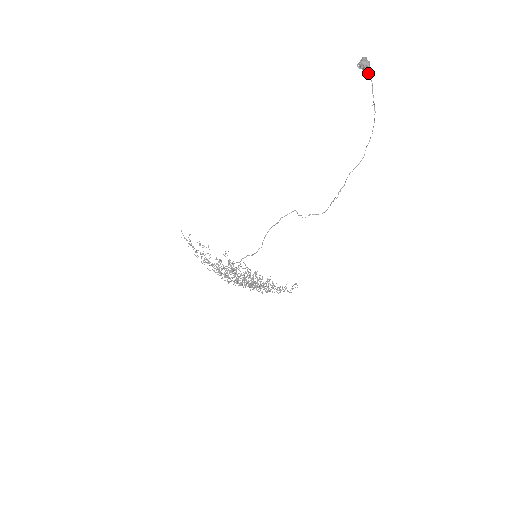
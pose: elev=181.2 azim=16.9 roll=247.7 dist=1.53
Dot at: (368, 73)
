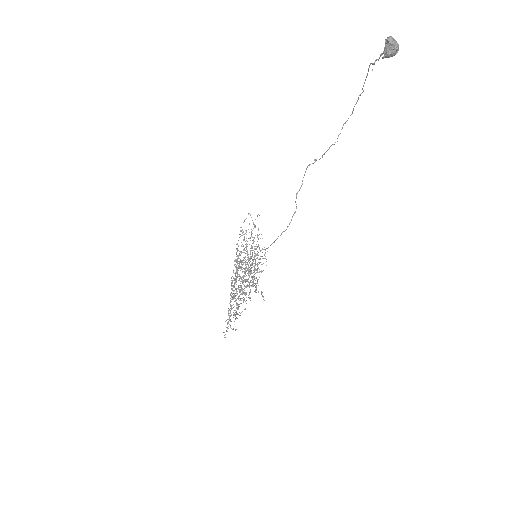
Dot at: occluded
